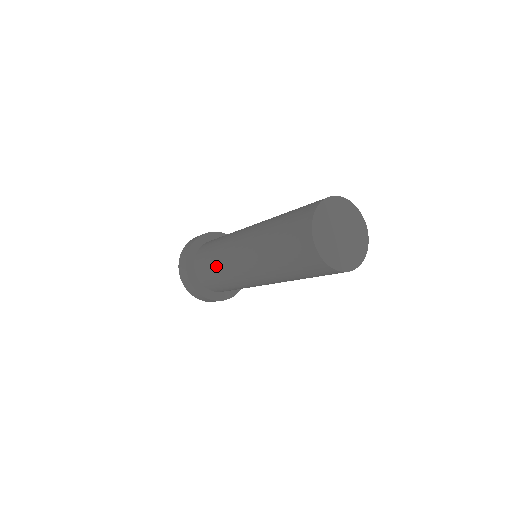
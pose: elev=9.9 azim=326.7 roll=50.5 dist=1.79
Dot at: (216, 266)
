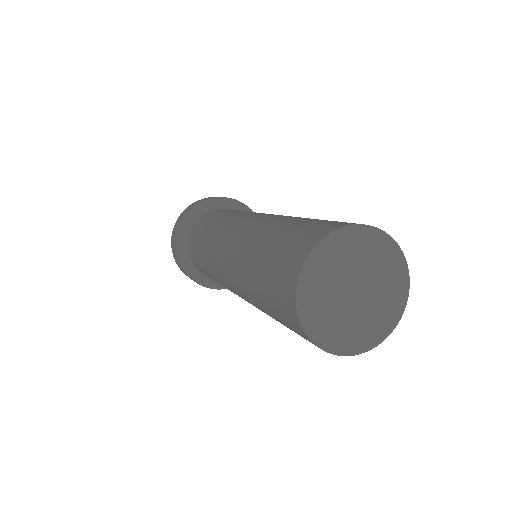
Dot at: (203, 257)
